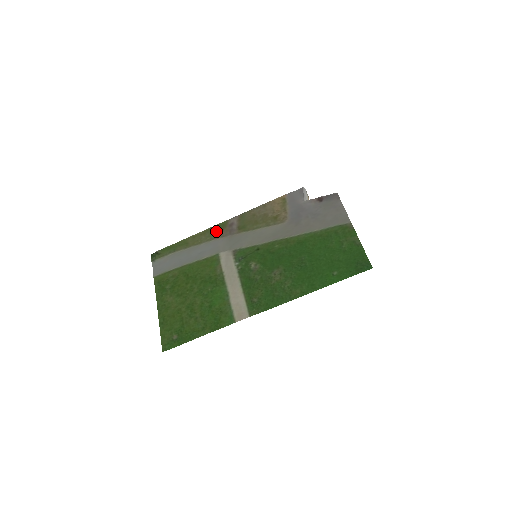
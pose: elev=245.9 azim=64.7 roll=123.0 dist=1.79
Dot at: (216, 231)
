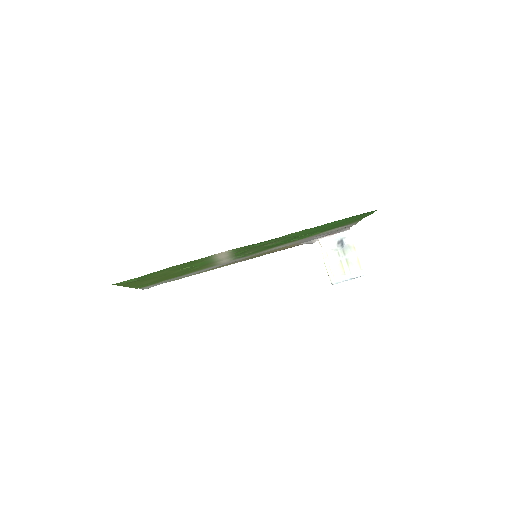
Dot at: (222, 266)
